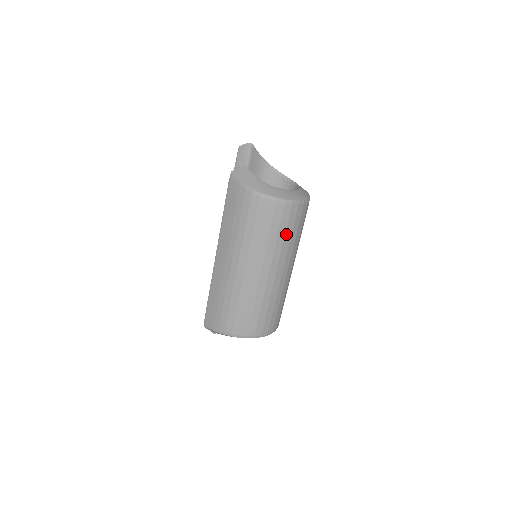
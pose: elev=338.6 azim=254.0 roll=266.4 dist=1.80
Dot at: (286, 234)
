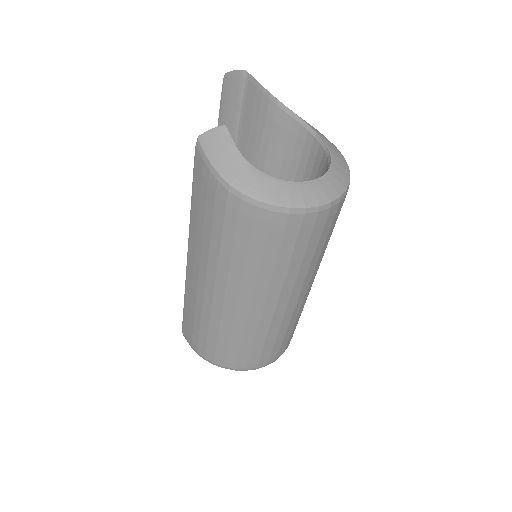
Dot at: (293, 257)
